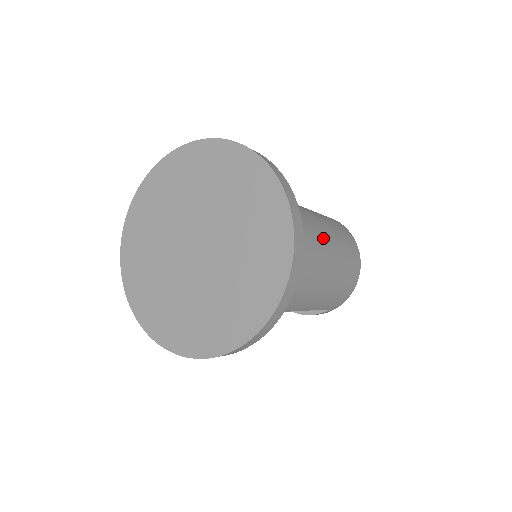
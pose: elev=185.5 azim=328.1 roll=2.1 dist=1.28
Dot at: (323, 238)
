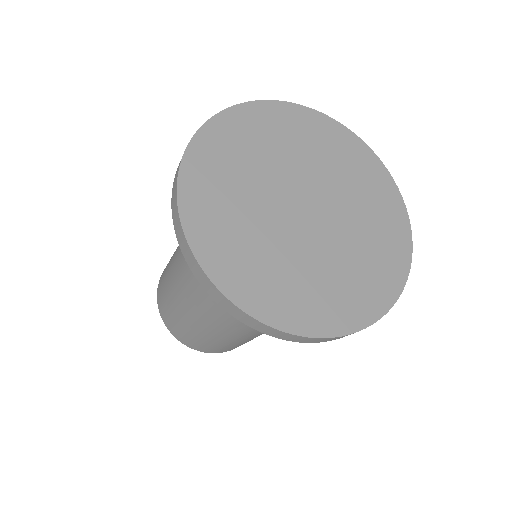
Dot at: occluded
